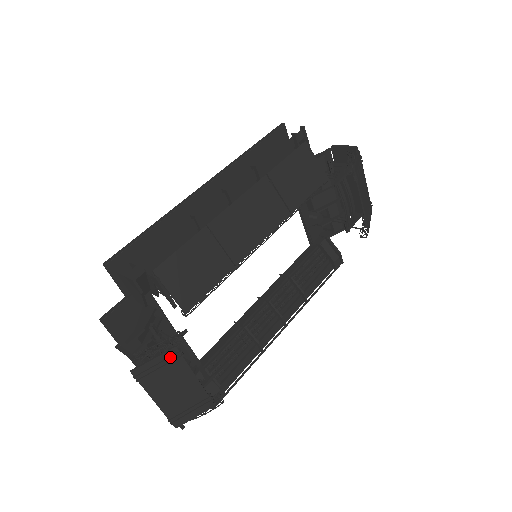
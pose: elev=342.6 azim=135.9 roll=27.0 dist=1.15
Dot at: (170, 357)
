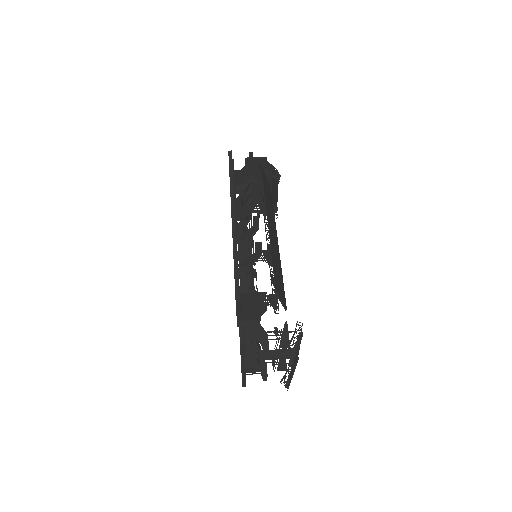
Dot at: occluded
